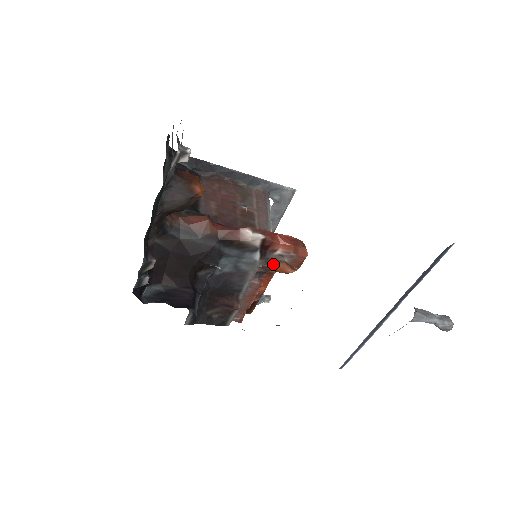
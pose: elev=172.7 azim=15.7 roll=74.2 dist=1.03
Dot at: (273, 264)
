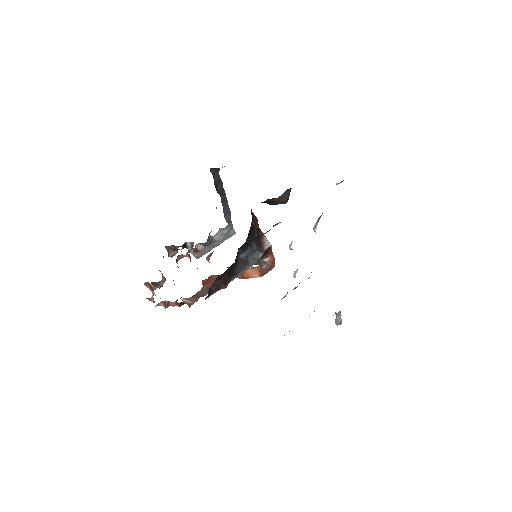
Dot at: occluded
